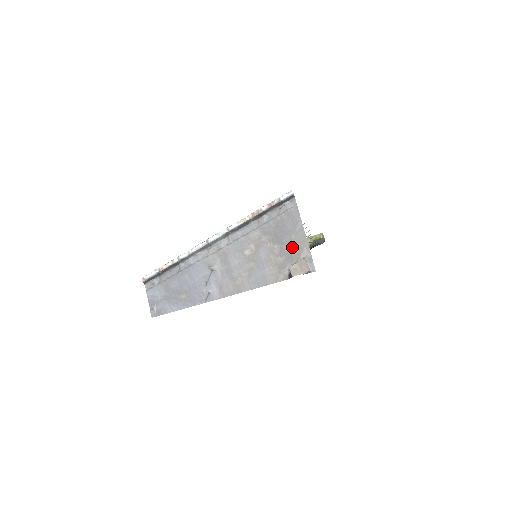
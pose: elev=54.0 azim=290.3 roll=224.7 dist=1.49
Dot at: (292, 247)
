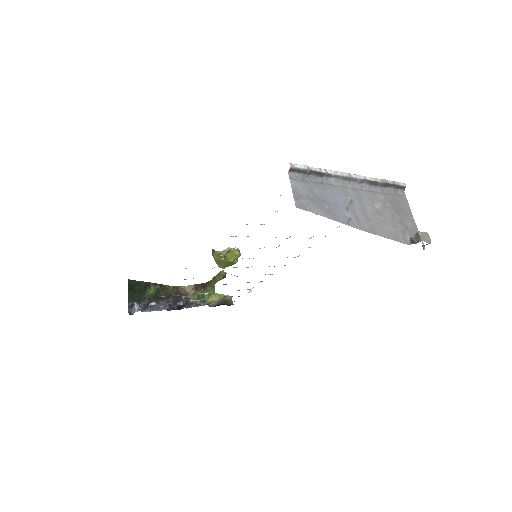
Dot at: (407, 223)
